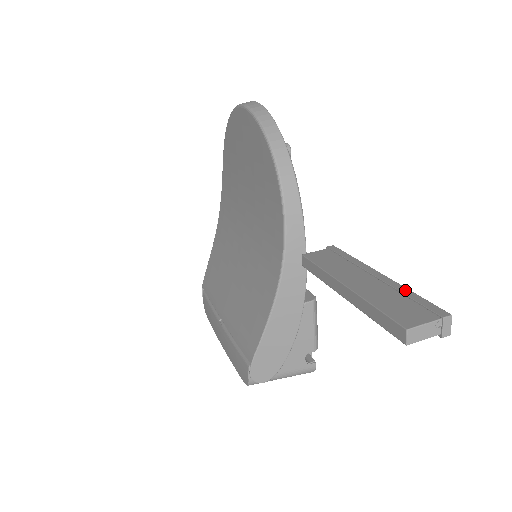
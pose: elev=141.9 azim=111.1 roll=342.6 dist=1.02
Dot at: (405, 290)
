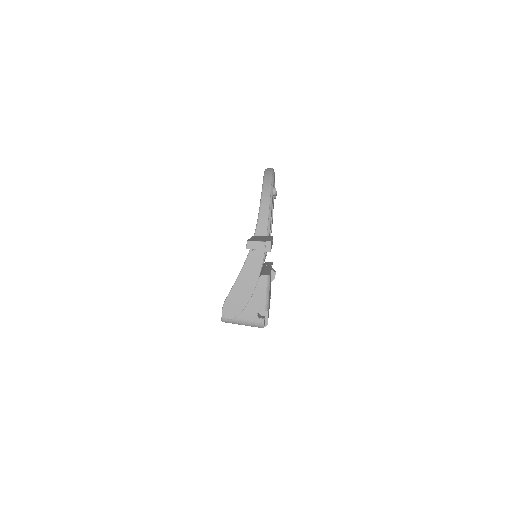
Dot at: (270, 239)
